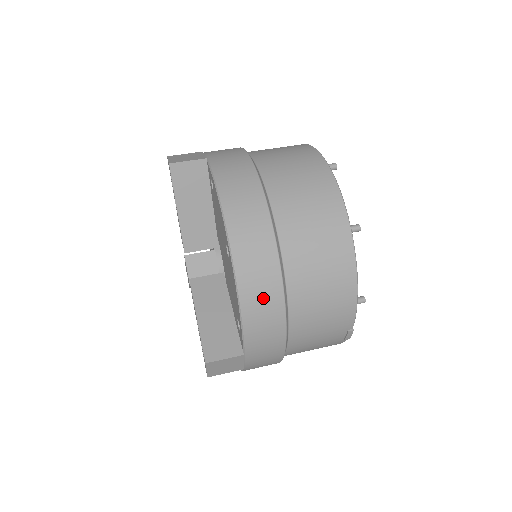
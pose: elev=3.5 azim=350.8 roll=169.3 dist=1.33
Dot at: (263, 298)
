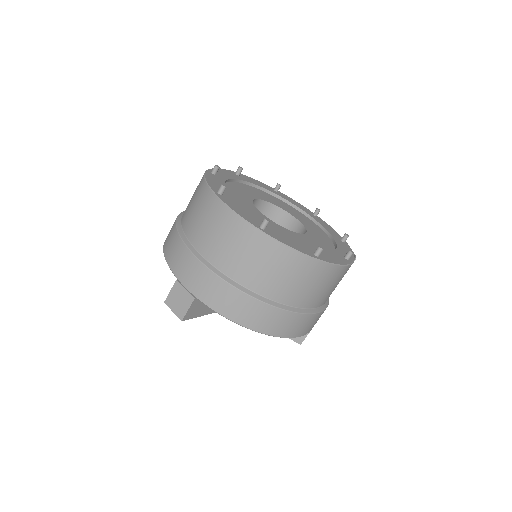
Dot at: (307, 325)
